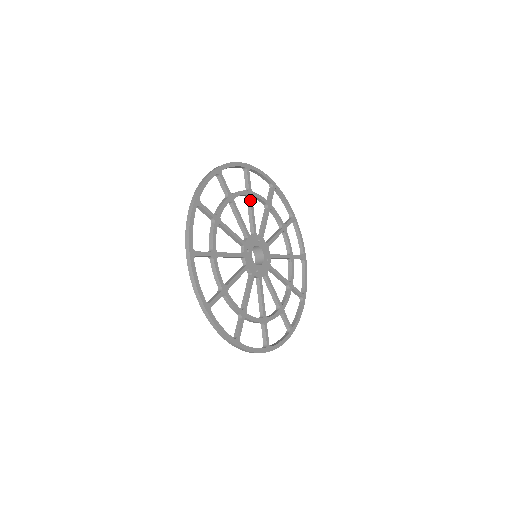
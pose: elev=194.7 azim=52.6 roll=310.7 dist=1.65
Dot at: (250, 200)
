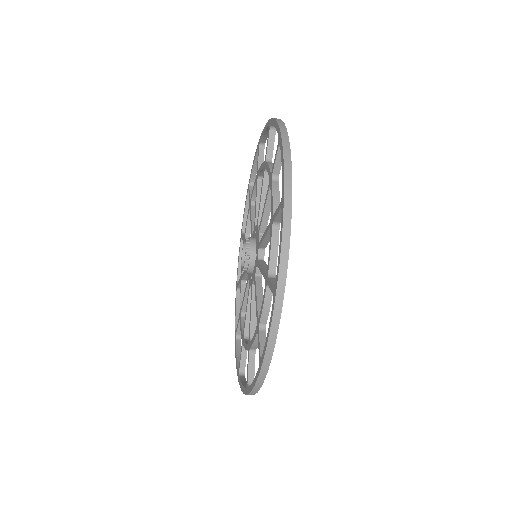
Dot at: occluded
